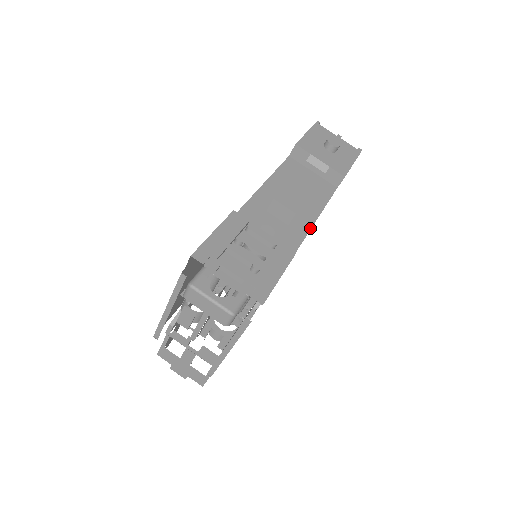
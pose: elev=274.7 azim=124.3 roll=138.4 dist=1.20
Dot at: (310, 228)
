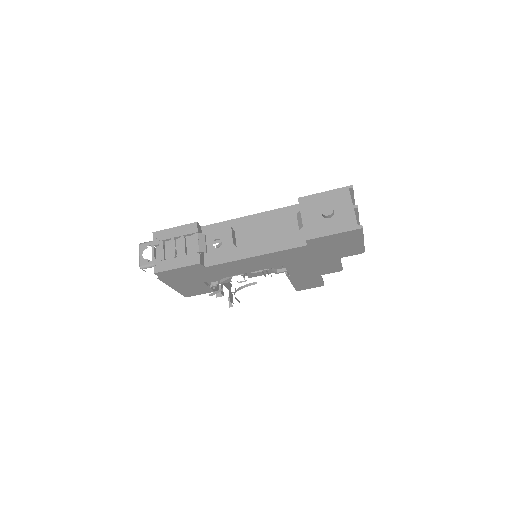
Dot at: (245, 258)
